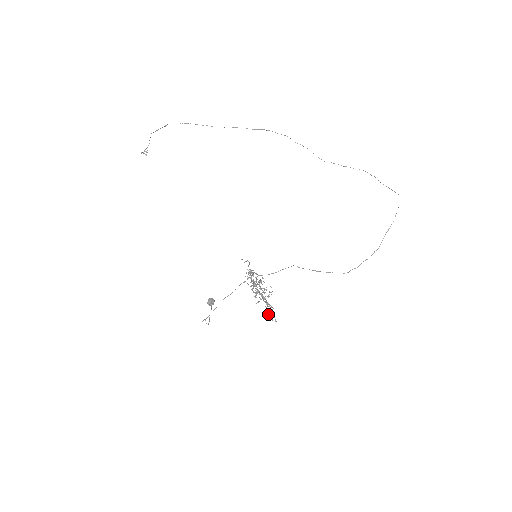
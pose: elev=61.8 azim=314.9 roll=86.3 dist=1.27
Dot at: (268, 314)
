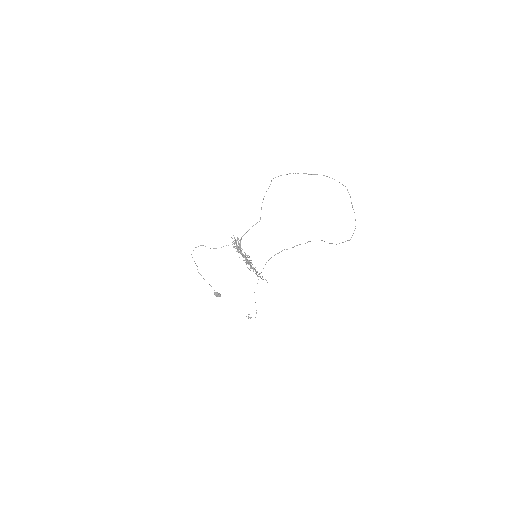
Dot at: occluded
